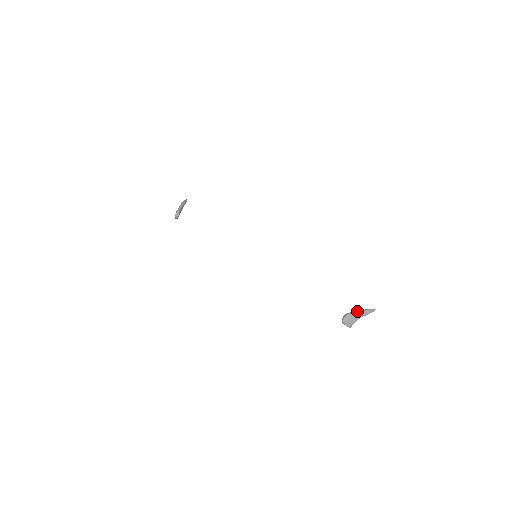
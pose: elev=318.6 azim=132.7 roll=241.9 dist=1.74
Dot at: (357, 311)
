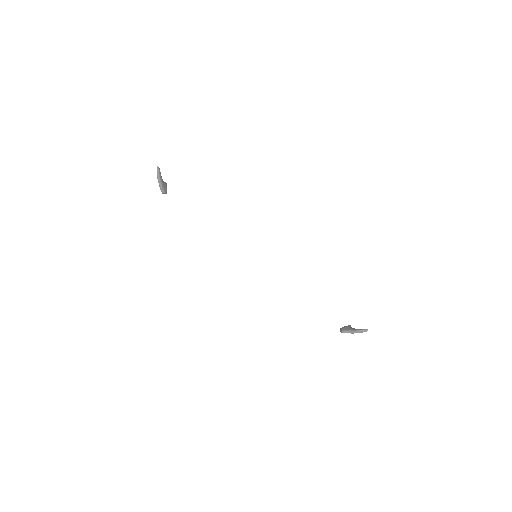
Dot at: (350, 332)
